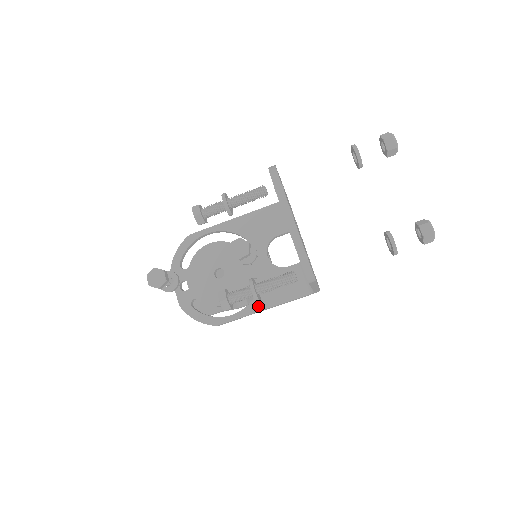
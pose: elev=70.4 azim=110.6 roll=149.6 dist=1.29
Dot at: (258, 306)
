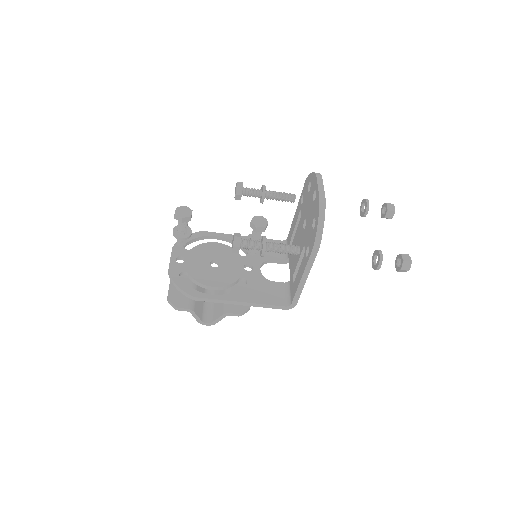
Dot at: (238, 297)
